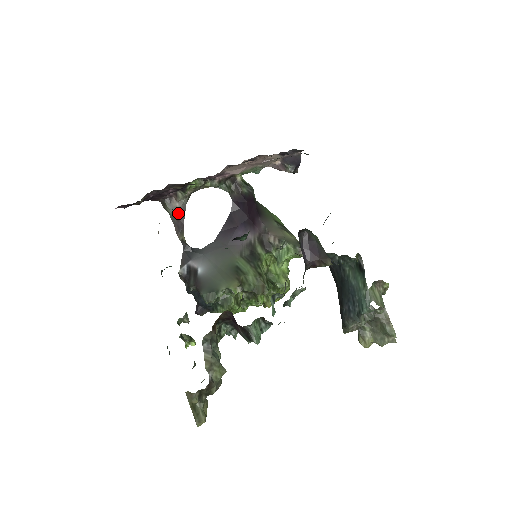
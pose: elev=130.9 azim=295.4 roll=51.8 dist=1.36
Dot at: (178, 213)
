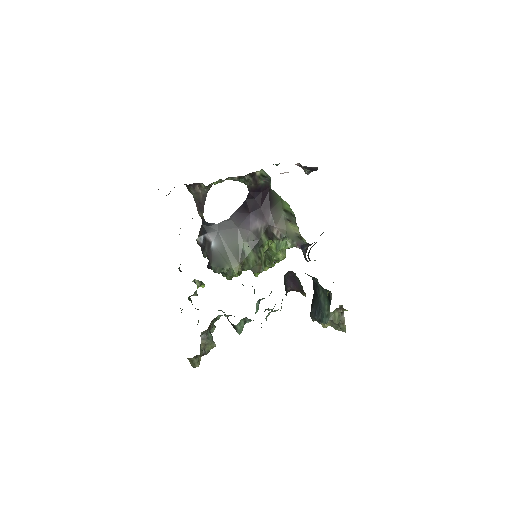
Dot at: (200, 198)
